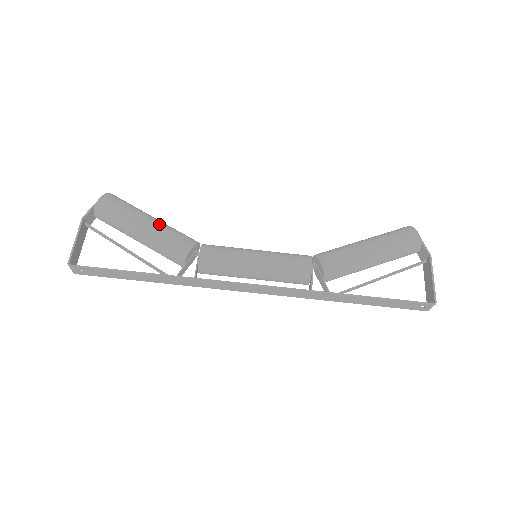
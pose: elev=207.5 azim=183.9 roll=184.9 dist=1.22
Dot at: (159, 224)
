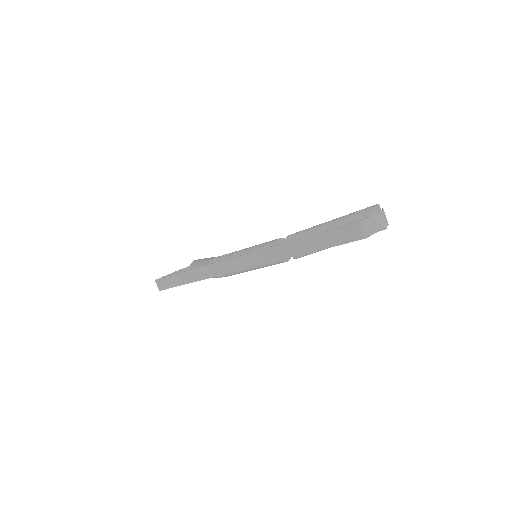
Dot at: occluded
